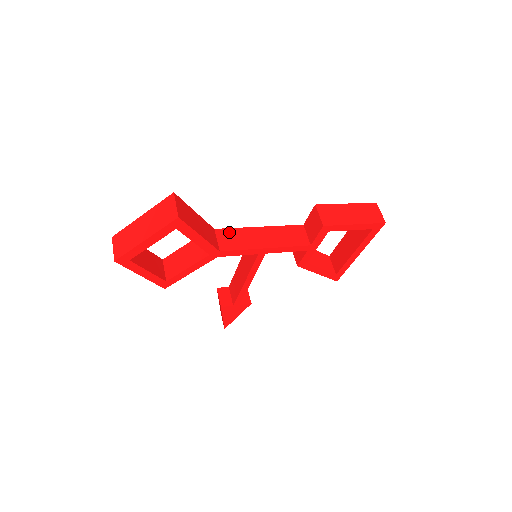
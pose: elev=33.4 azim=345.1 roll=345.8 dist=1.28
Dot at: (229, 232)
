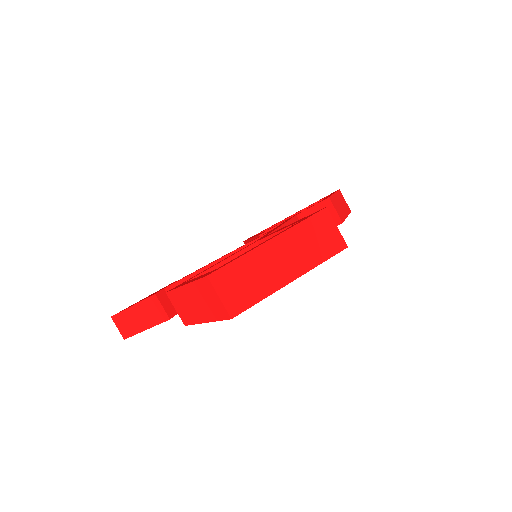
Dot at: occluded
